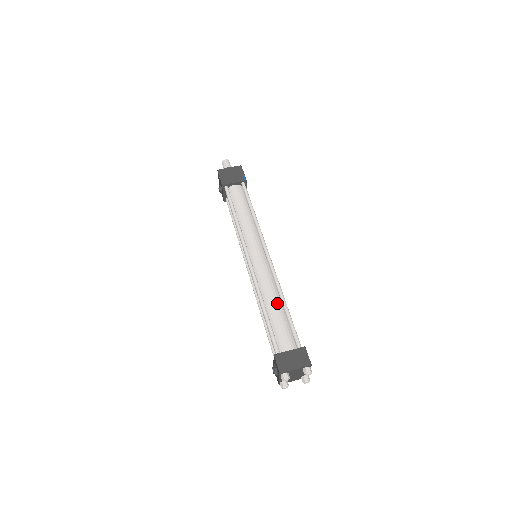
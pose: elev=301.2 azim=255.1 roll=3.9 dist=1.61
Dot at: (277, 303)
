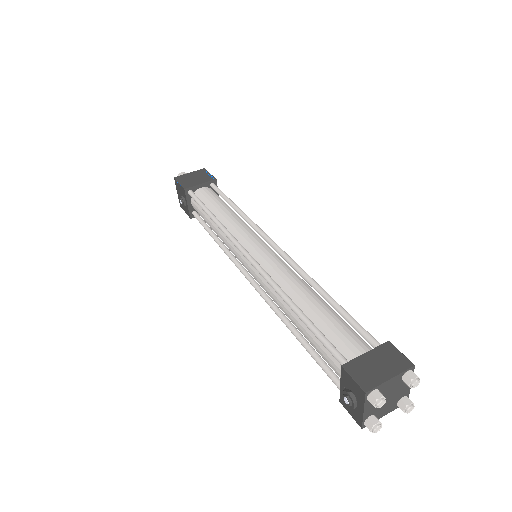
Dot at: (313, 297)
